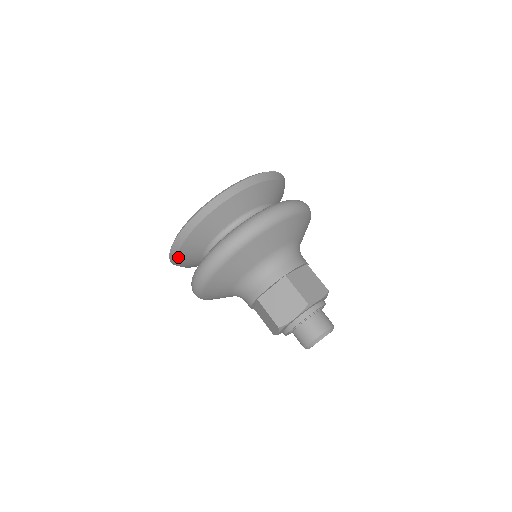
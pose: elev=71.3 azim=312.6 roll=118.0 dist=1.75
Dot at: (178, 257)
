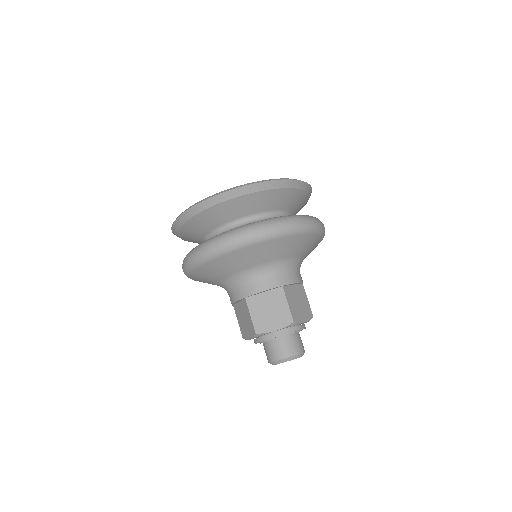
Dot at: (183, 225)
